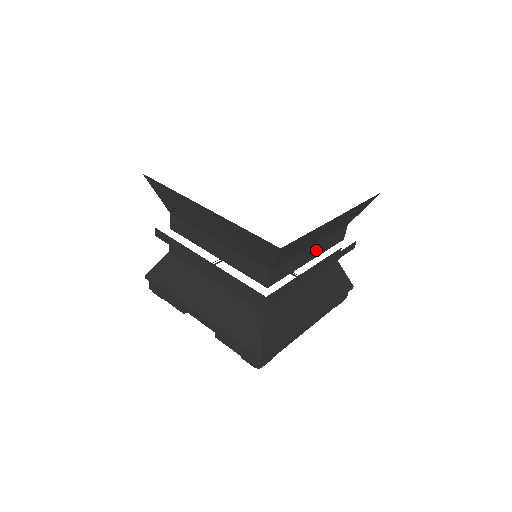
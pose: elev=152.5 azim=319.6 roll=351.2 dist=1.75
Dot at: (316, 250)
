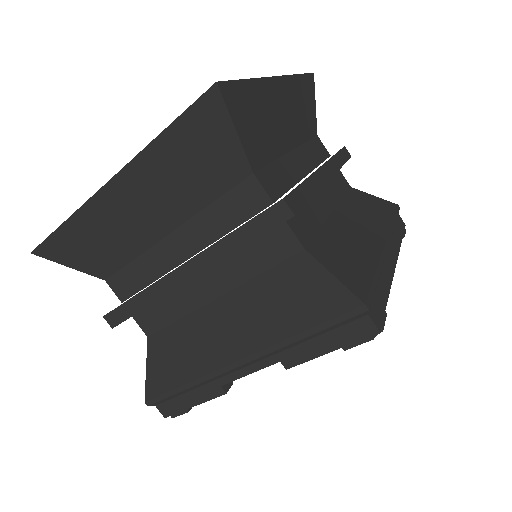
Dot at: (303, 160)
